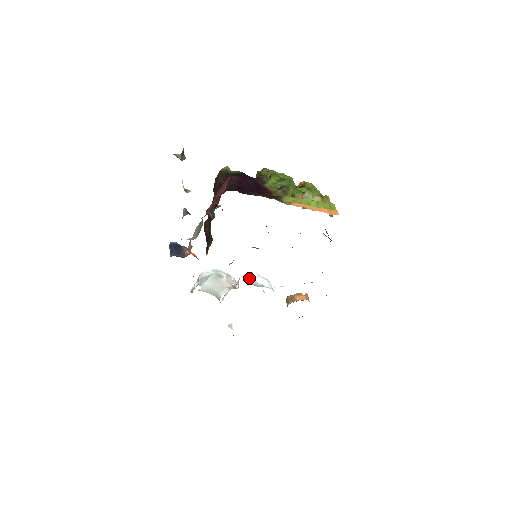
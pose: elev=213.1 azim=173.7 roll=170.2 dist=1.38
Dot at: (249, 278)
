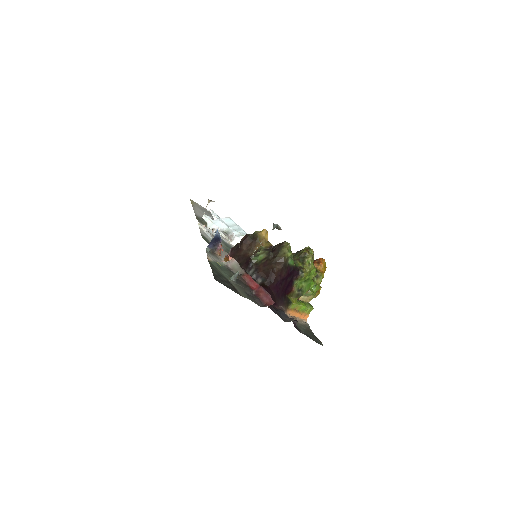
Dot at: occluded
